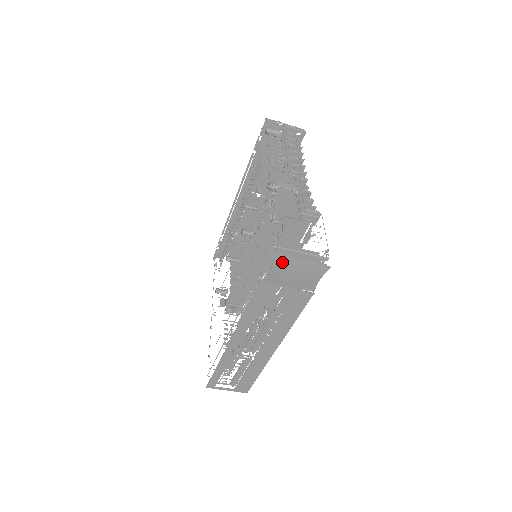
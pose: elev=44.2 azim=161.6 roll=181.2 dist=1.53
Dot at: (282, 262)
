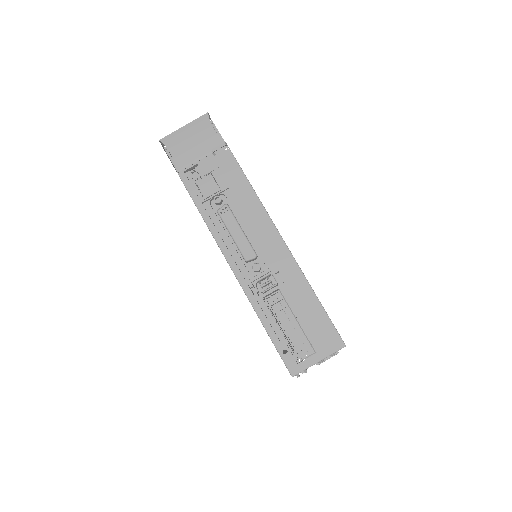
Dot at: (170, 141)
